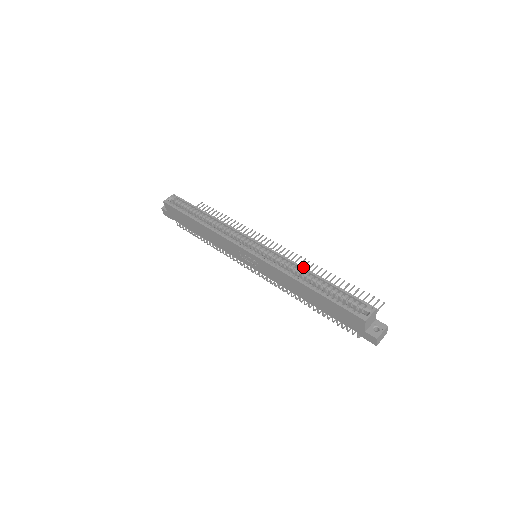
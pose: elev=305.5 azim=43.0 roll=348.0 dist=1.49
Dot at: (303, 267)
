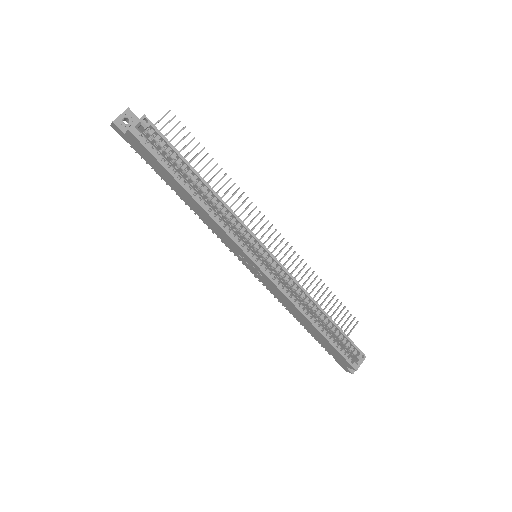
Dot at: (314, 300)
